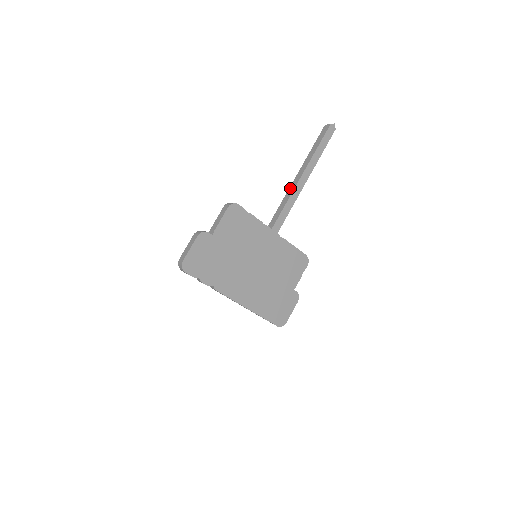
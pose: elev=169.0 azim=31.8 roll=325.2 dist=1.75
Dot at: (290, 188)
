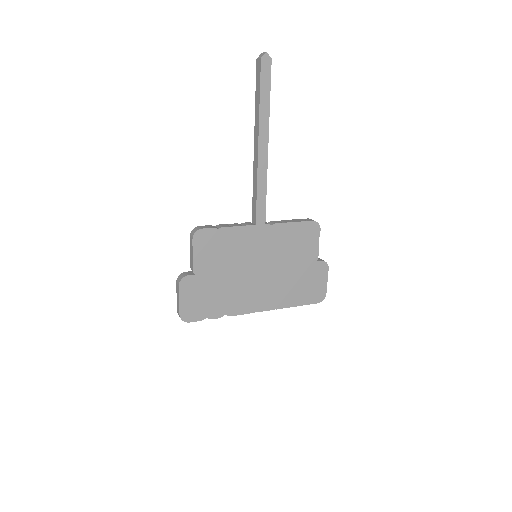
Dot at: (254, 165)
